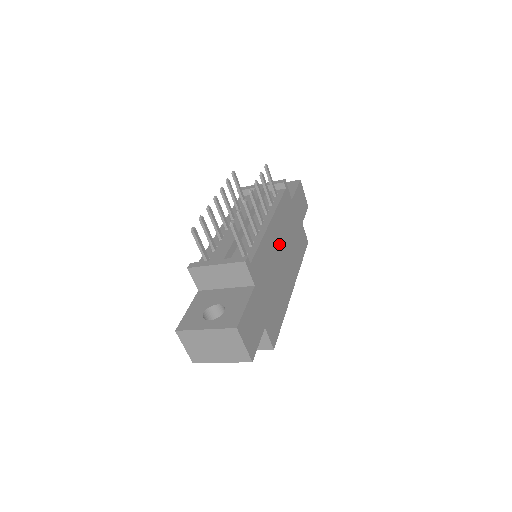
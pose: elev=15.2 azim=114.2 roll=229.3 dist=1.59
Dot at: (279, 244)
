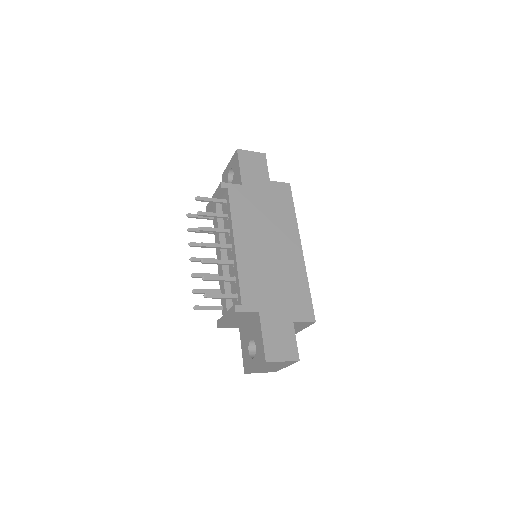
Dot at: (258, 243)
